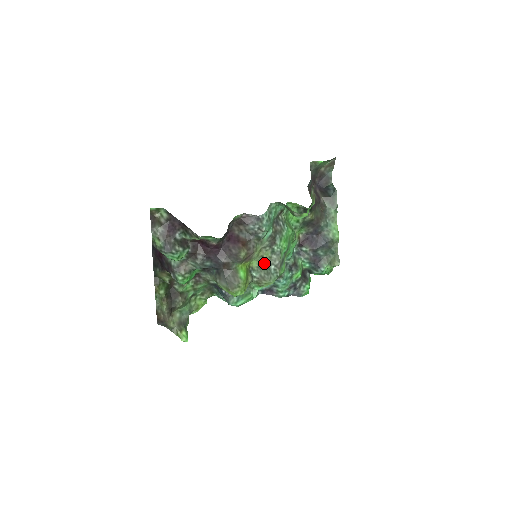
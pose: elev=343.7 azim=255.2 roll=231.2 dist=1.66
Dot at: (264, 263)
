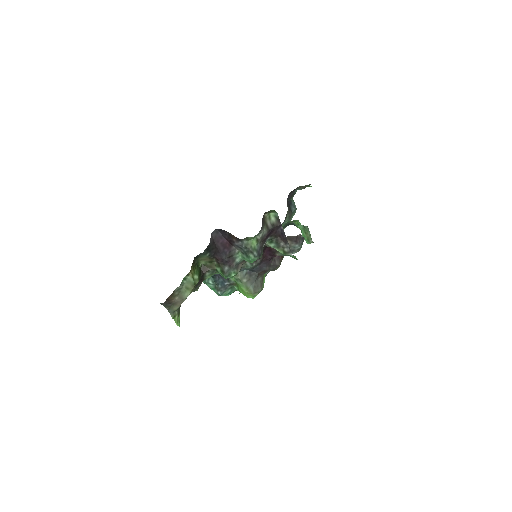
Dot at: occluded
